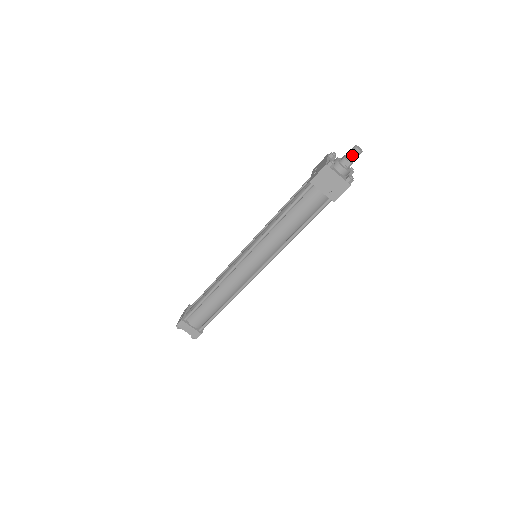
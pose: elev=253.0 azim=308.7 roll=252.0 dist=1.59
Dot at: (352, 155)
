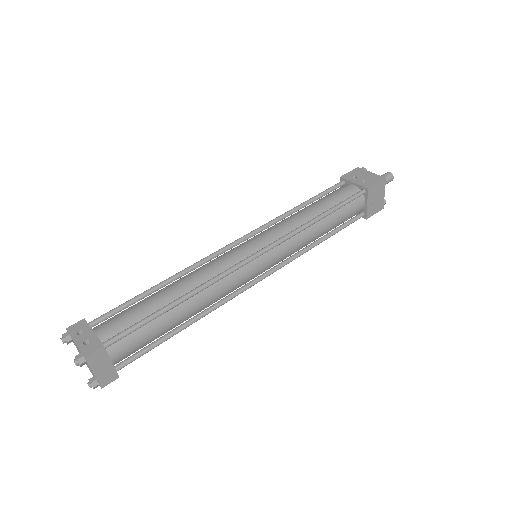
Dot at: (388, 180)
